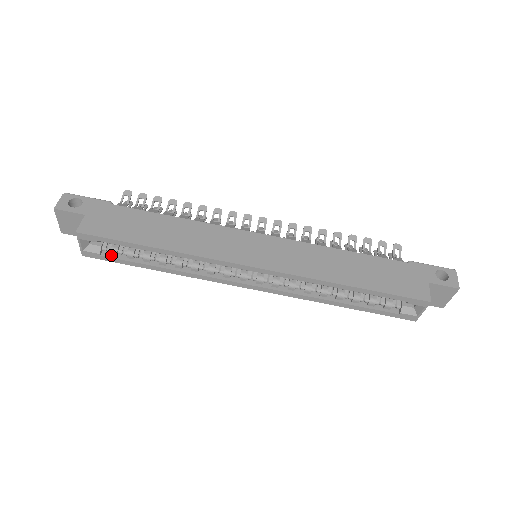
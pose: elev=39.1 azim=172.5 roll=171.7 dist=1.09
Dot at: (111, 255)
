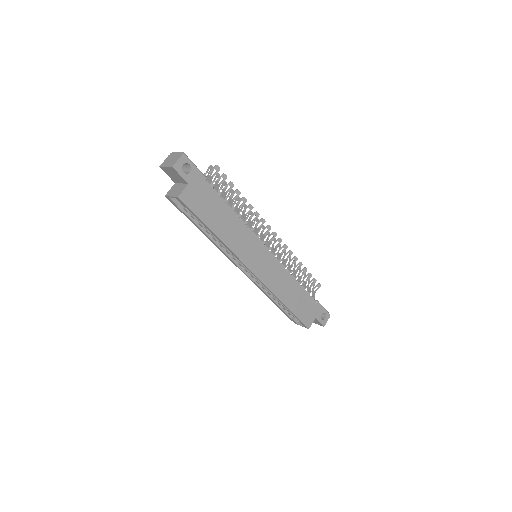
Dot at: (183, 209)
